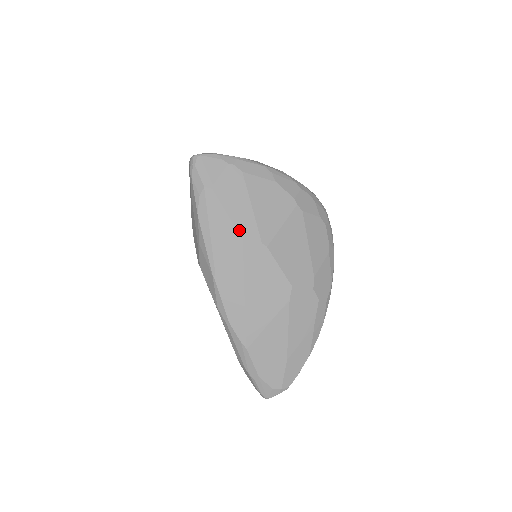
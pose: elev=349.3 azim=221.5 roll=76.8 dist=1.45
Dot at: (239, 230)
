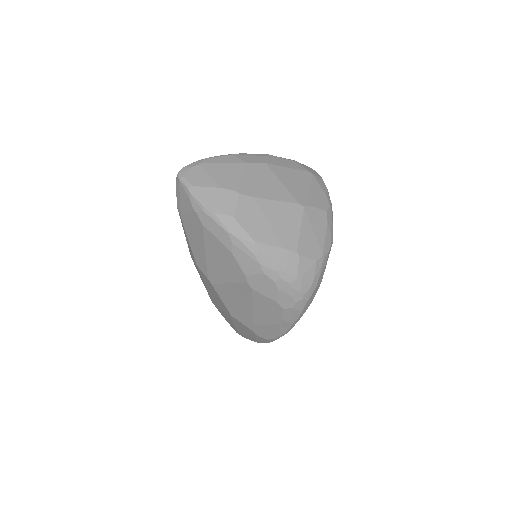
Dot at: (195, 257)
